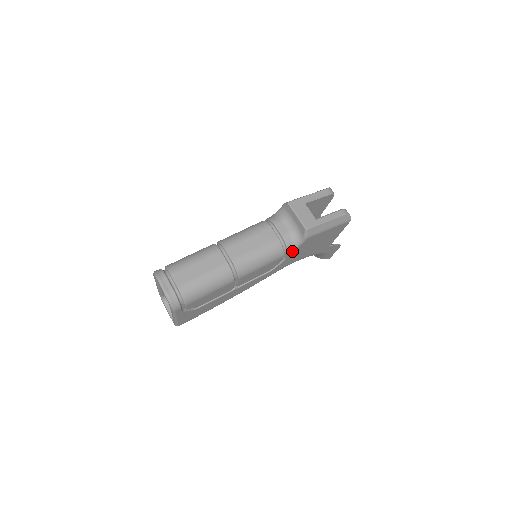
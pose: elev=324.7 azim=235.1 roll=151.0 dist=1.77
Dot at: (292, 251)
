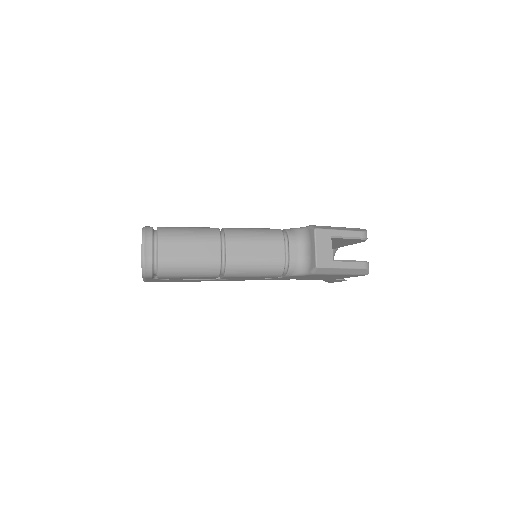
Dot at: (292, 276)
